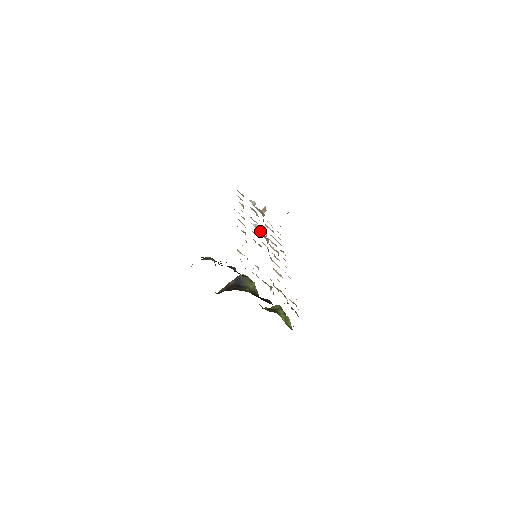
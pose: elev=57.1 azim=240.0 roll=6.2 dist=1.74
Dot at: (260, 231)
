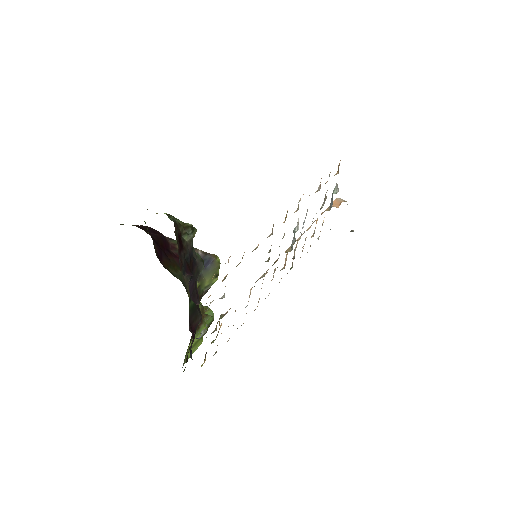
Dot at: occluded
